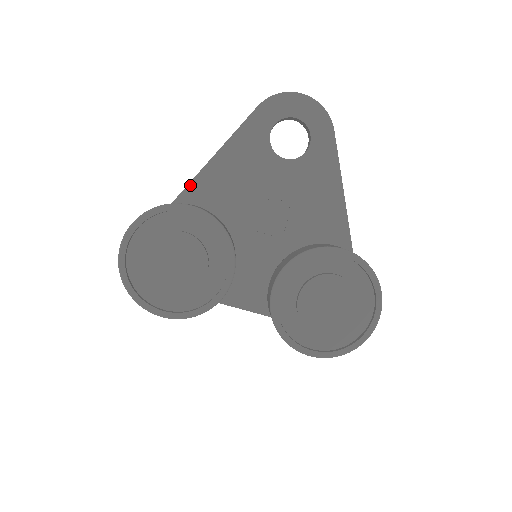
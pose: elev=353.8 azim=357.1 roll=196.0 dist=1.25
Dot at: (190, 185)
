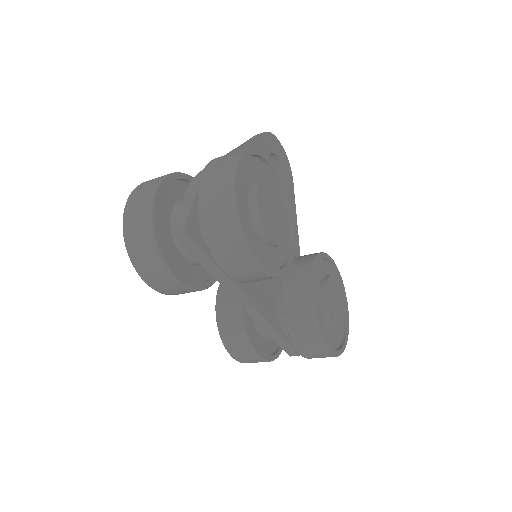
Dot at: occluded
